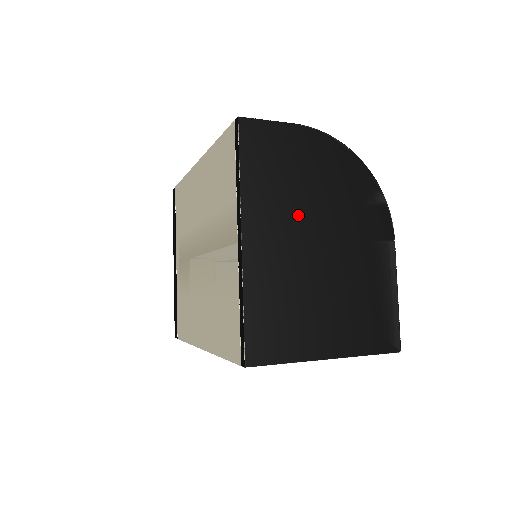
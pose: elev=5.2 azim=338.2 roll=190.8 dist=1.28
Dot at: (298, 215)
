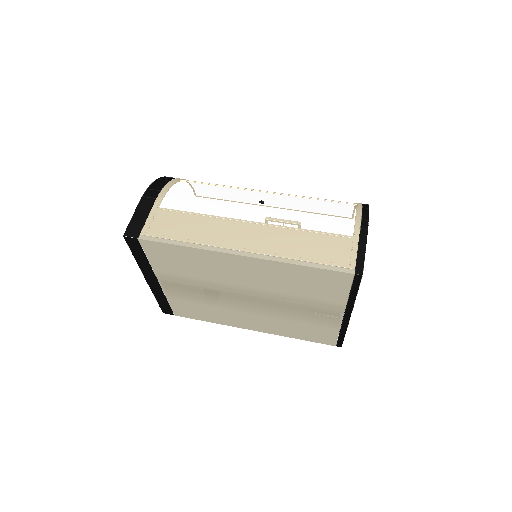
Dot at: occluded
